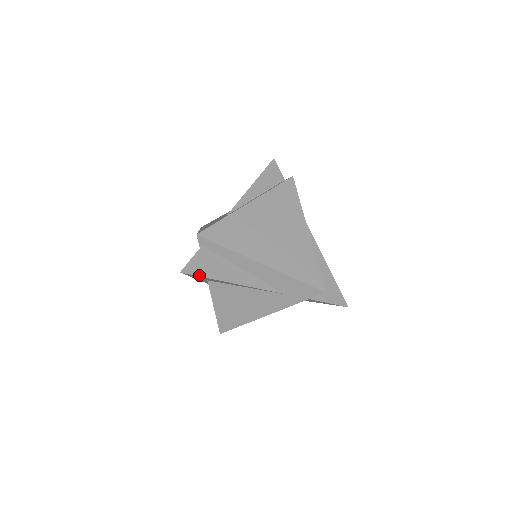
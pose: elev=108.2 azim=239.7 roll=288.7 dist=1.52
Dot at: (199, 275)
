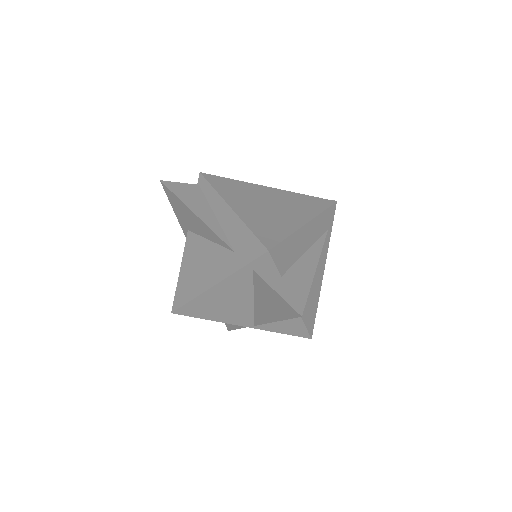
Dot at: (172, 191)
